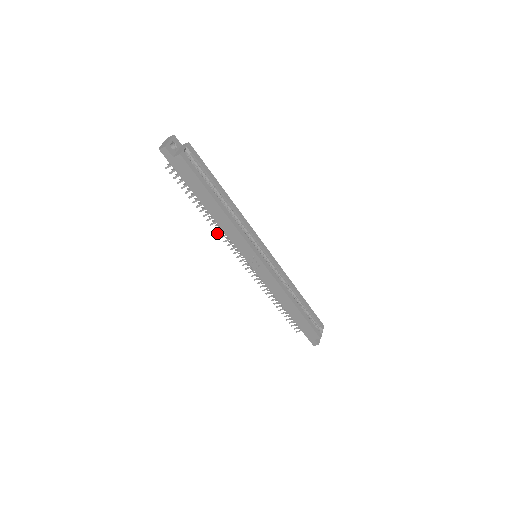
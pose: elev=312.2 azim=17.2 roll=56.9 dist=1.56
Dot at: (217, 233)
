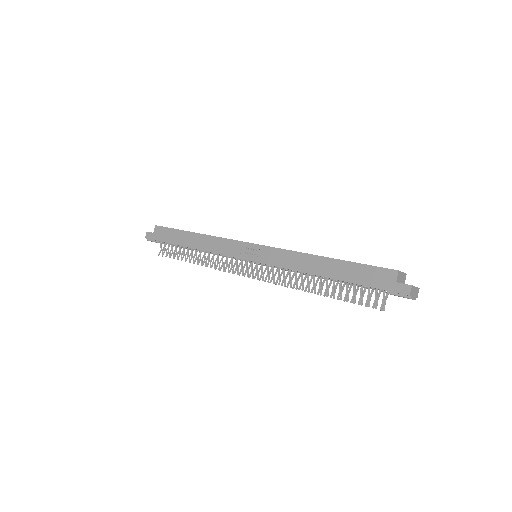
Dot at: (215, 269)
